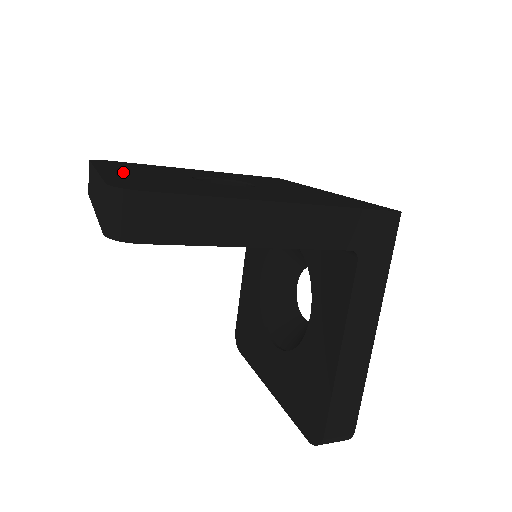
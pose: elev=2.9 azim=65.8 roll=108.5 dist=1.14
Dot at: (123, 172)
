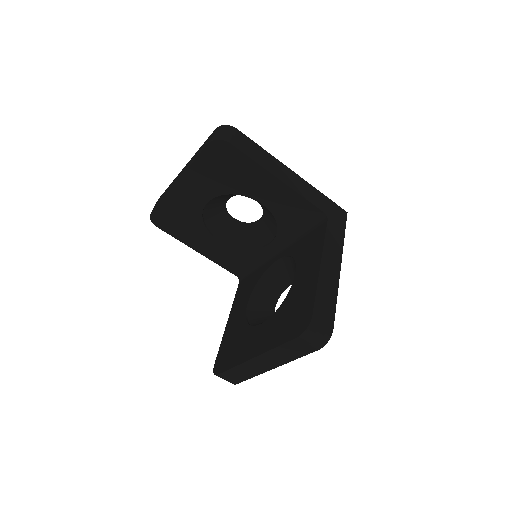
Dot at: occluded
